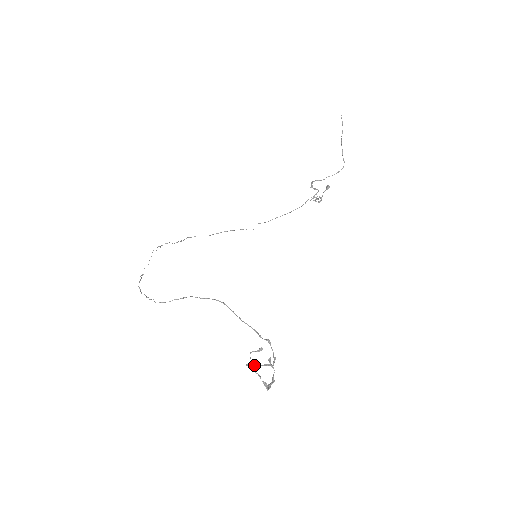
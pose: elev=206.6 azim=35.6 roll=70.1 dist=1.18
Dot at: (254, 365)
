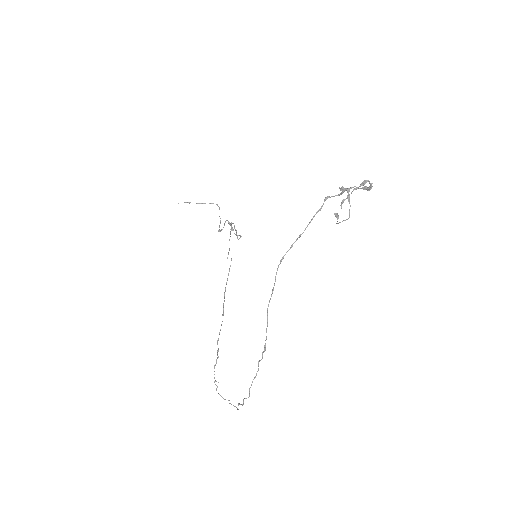
Dot at: occluded
